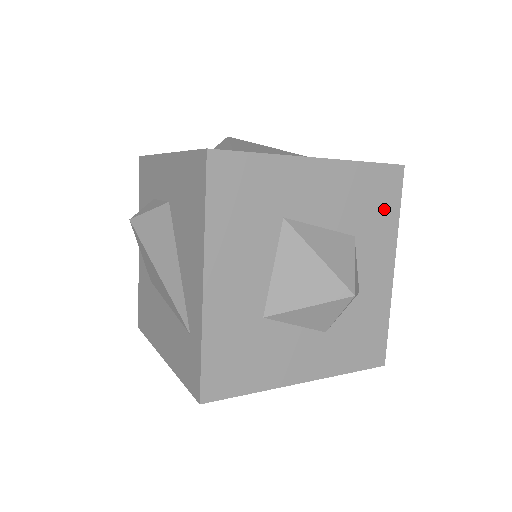
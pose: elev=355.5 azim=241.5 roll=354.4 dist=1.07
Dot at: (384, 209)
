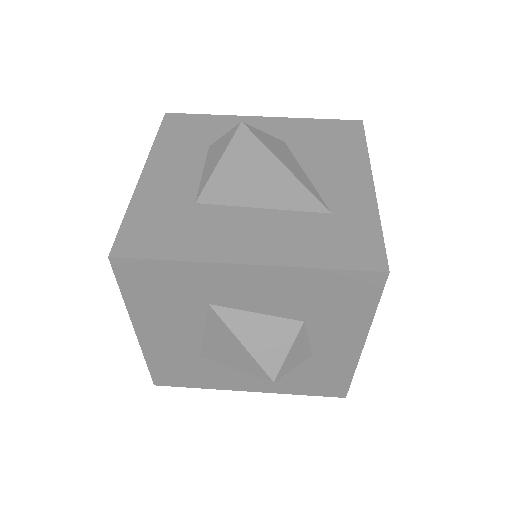
Dot at: (350, 305)
